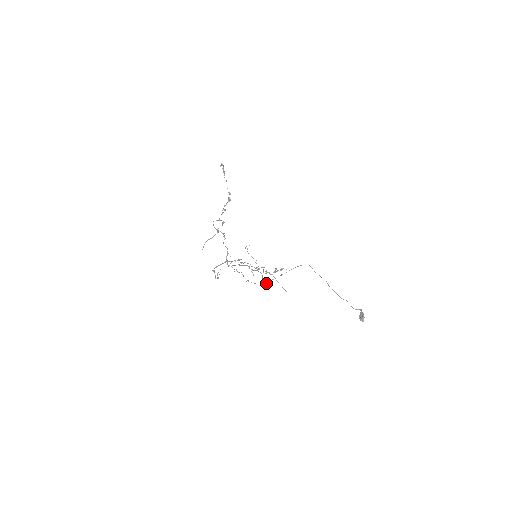
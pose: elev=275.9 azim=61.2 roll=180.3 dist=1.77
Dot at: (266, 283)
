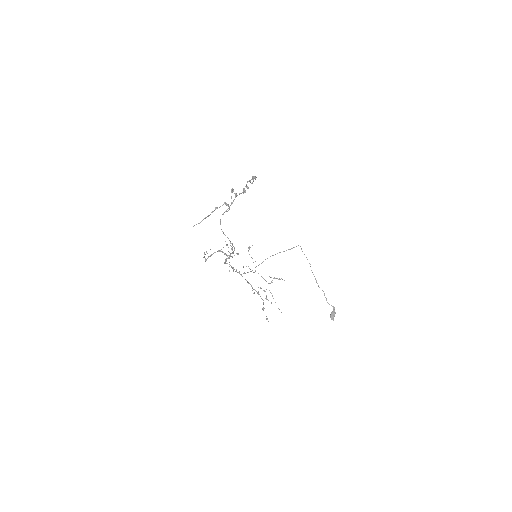
Dot at: occluded
